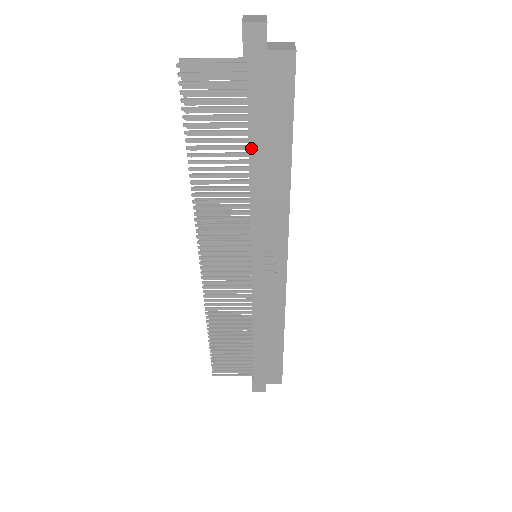
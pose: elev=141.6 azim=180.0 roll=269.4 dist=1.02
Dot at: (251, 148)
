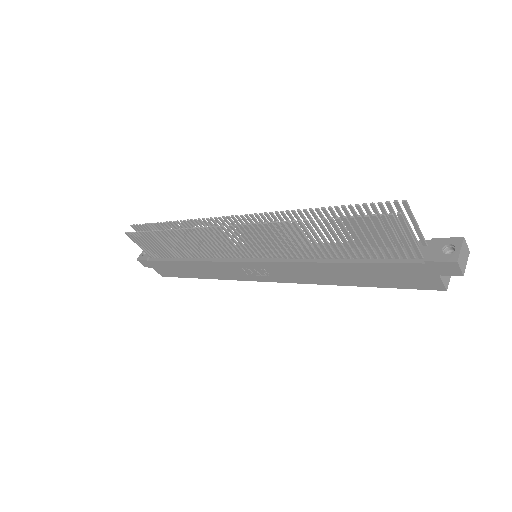
Dot at: (350, 264)
